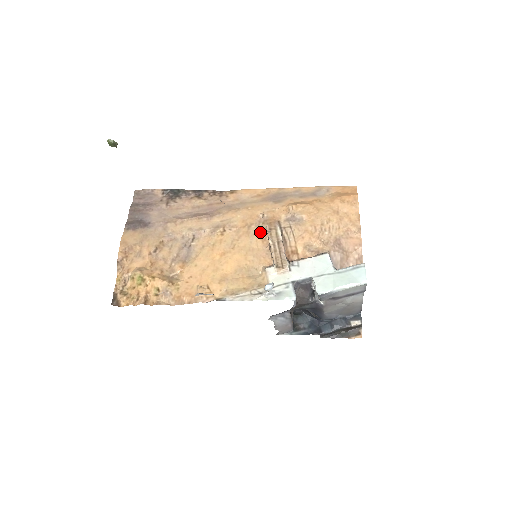
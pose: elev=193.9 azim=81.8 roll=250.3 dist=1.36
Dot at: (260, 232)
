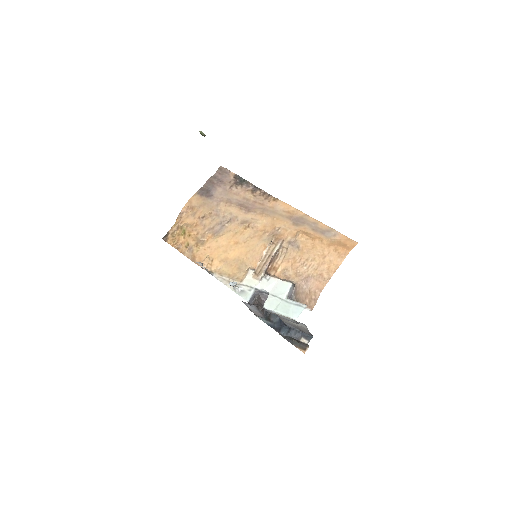
Dot at: (268, 241)
